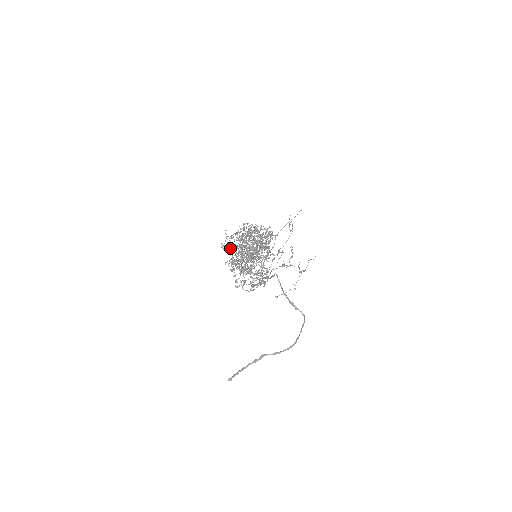
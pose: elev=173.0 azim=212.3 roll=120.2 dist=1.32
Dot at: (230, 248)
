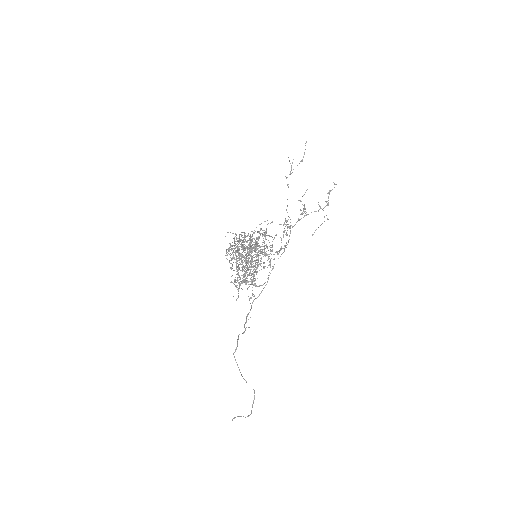
Dot at: occluded
